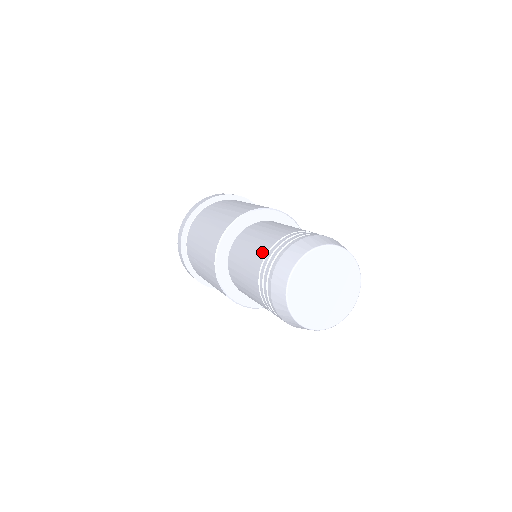
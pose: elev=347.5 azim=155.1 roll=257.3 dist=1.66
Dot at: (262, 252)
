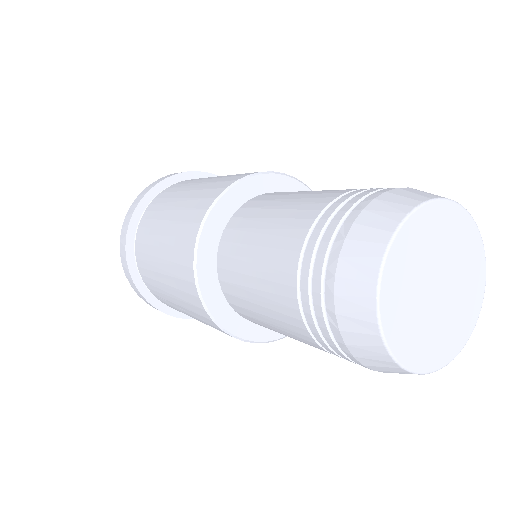
Dot at: (285, 273)
